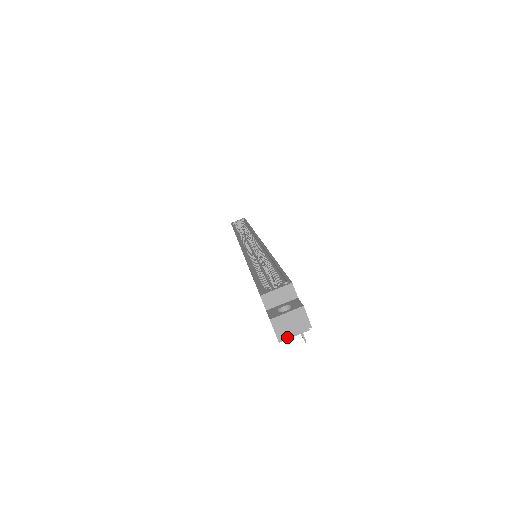
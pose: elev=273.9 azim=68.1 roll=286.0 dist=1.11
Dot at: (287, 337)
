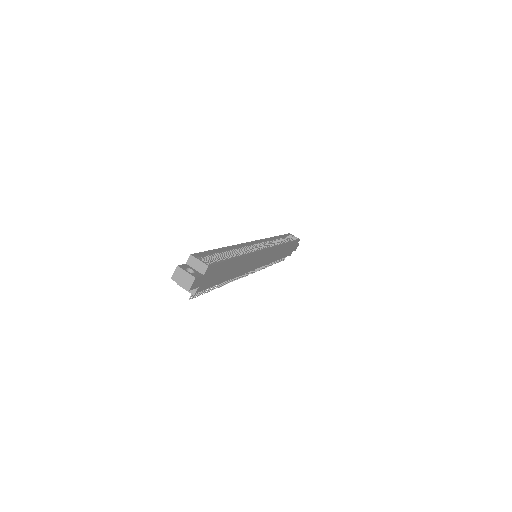
Dot at: occluded
